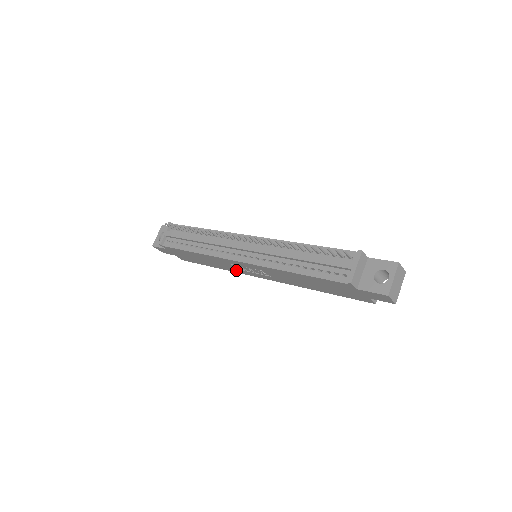
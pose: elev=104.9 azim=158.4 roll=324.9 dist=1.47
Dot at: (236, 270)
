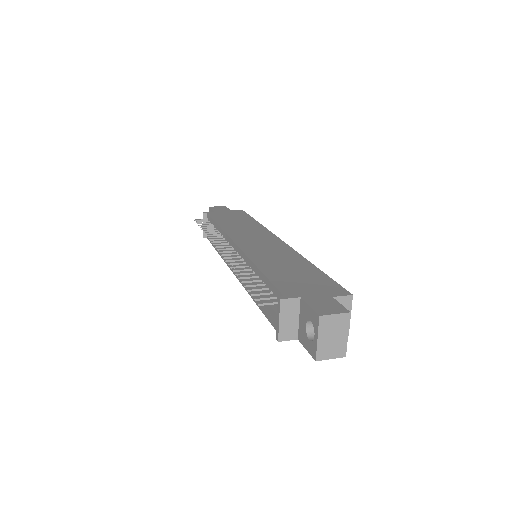
Dot at: occluded
